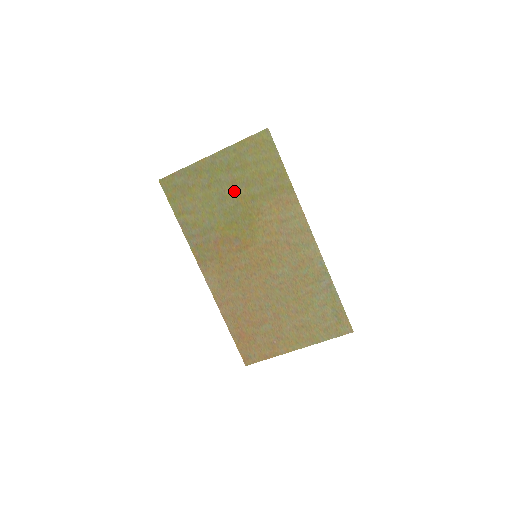
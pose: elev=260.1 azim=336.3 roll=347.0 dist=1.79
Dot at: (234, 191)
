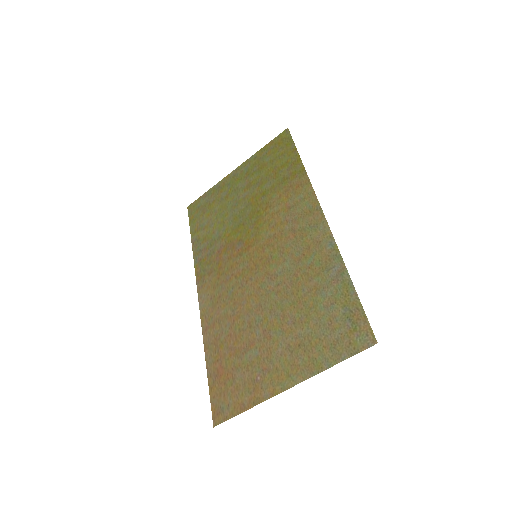
Dot at: (248, 194)
